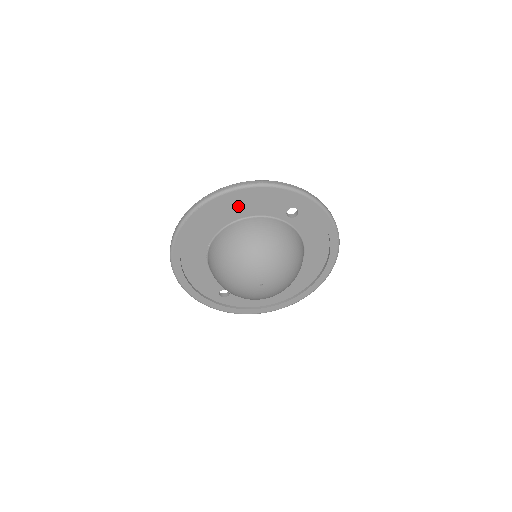
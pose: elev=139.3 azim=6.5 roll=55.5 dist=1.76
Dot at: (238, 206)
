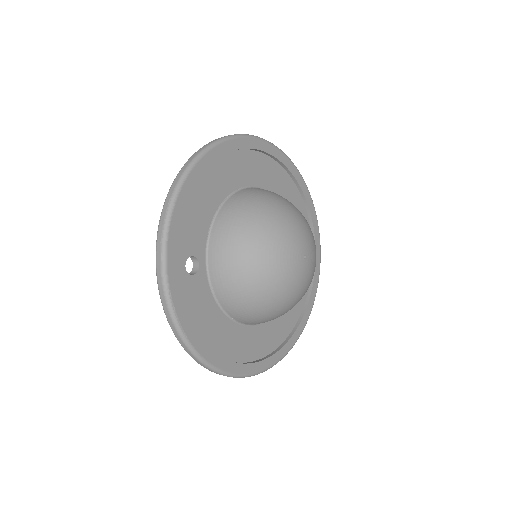
Dot at: (286, 189)
